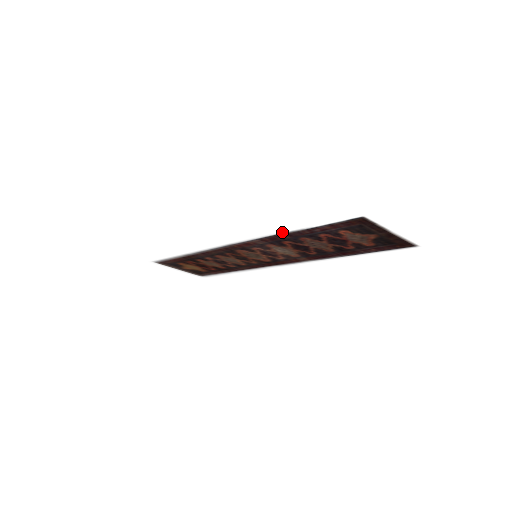
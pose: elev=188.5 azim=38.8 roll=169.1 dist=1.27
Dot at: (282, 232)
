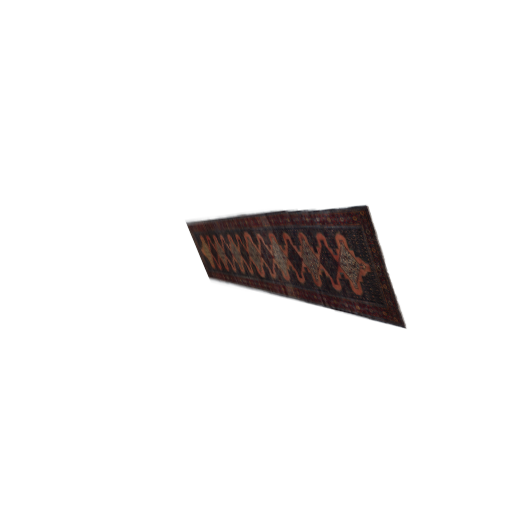
Dot at: (288, 208)
